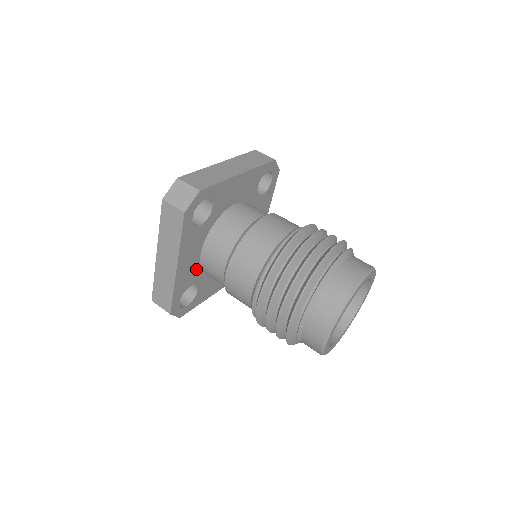
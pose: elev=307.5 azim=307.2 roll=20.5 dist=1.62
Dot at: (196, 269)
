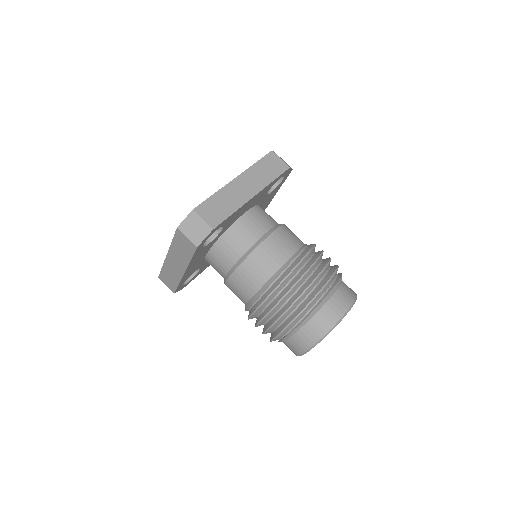
Dot at: (201, 262)
